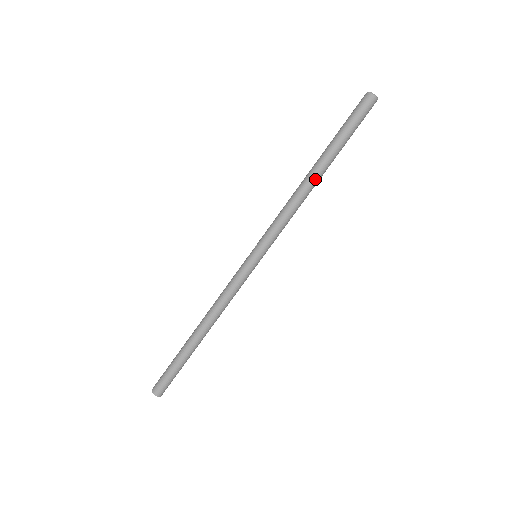
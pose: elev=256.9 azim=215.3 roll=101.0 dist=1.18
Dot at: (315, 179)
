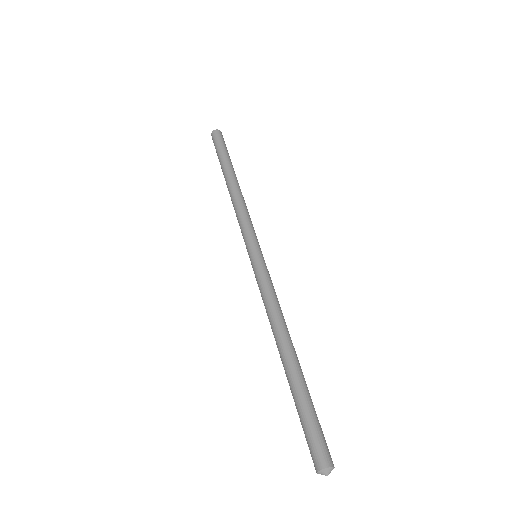
Dot at: (230, 183)
